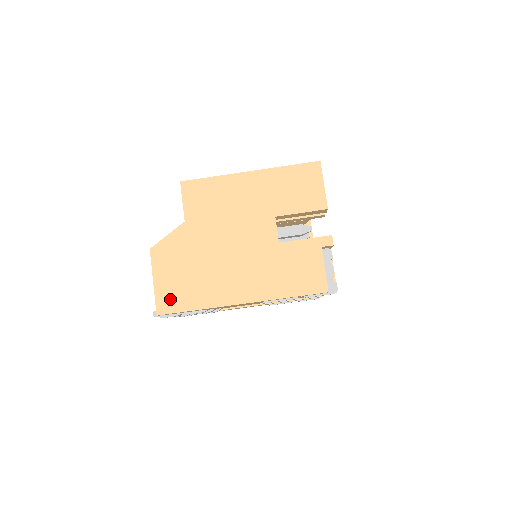
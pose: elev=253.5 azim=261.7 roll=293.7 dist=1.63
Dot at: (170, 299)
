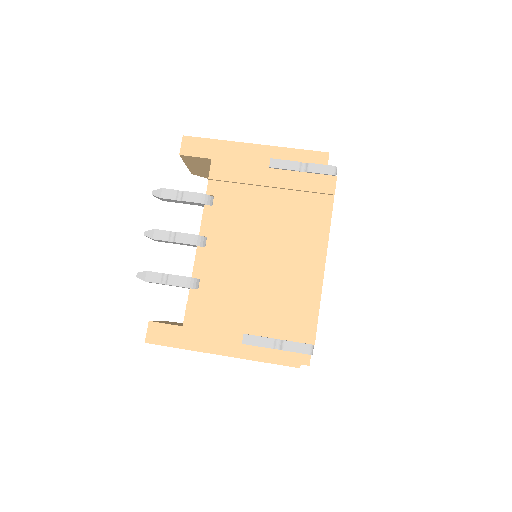
Dot at: occluded
